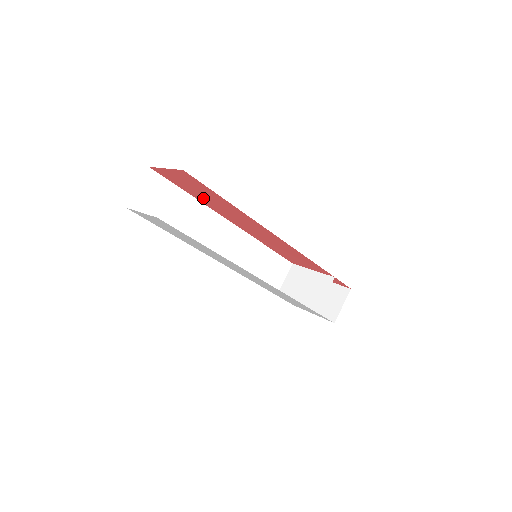
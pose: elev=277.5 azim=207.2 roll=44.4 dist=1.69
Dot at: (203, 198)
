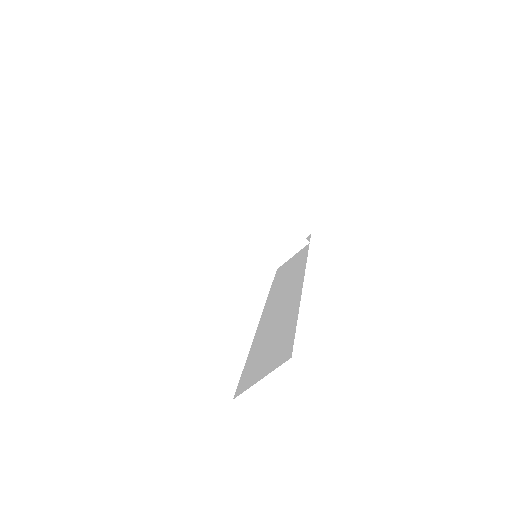
Dot at: occluded
